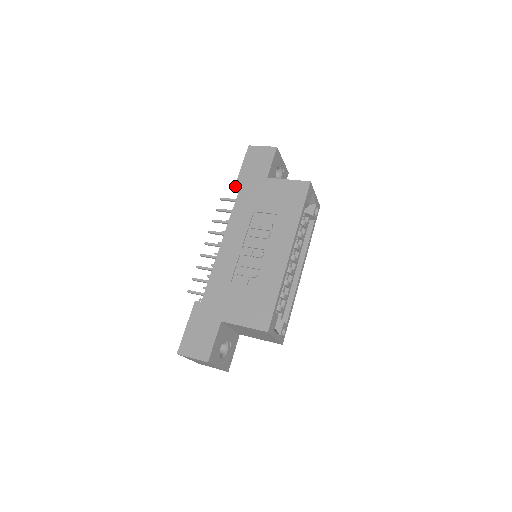
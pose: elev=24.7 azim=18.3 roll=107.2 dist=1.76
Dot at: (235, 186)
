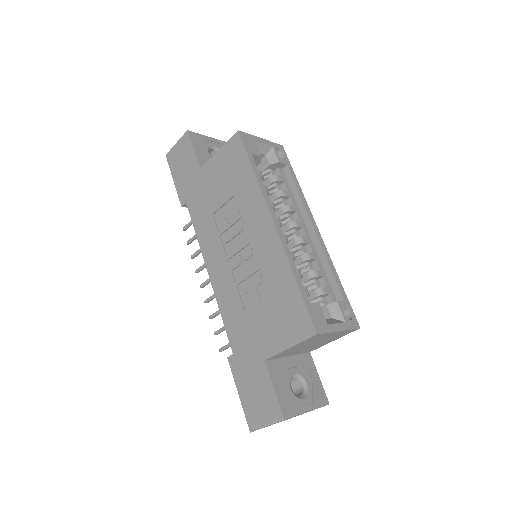
Dot at: (181, 206)
